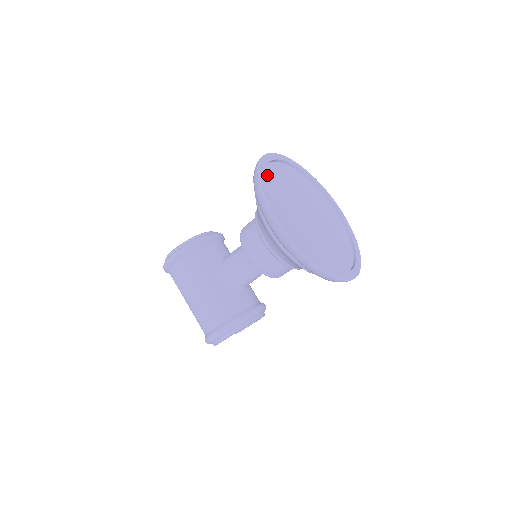
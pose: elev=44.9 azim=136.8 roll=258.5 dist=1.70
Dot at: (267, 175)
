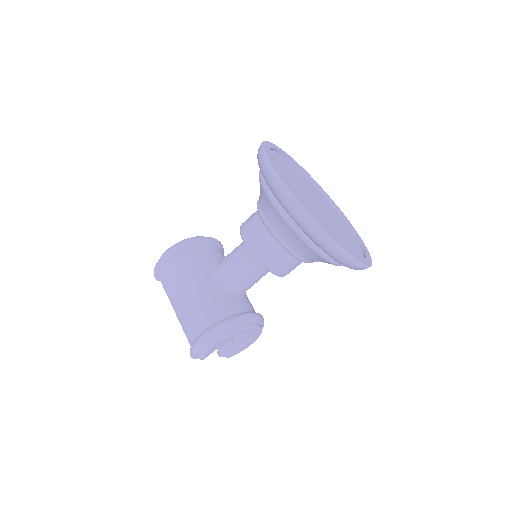
Dot at: (272, 155)
